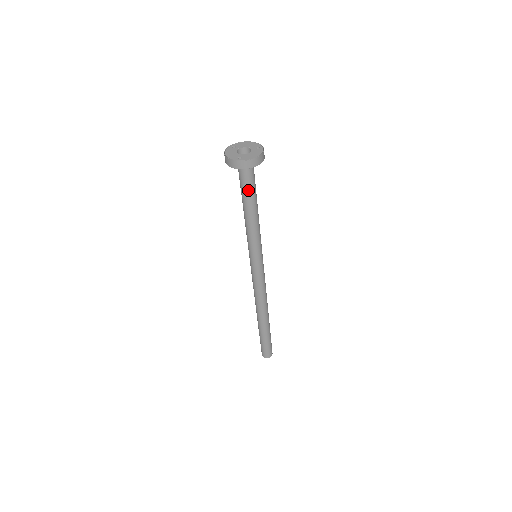
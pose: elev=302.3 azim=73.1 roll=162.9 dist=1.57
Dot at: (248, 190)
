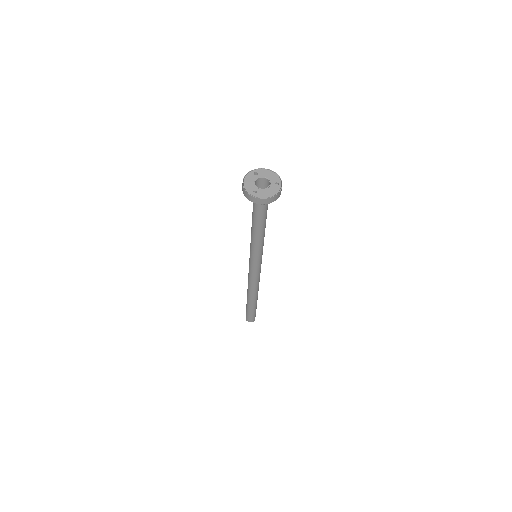
Dot at: (258, 214)
